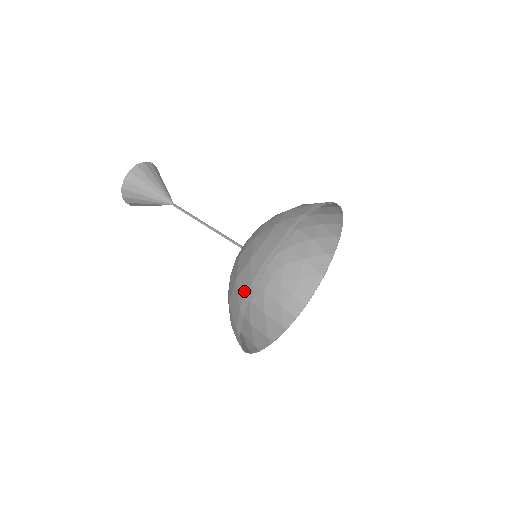
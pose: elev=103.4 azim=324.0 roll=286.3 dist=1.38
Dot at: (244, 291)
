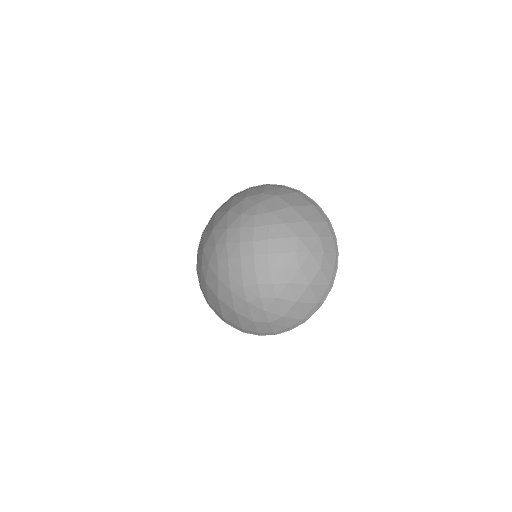
Dot at: (226, 204)
